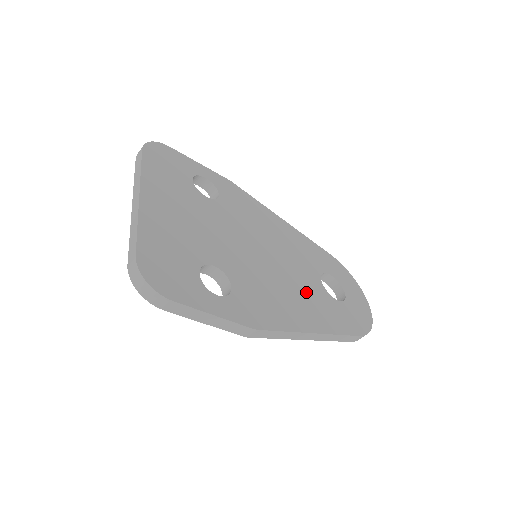
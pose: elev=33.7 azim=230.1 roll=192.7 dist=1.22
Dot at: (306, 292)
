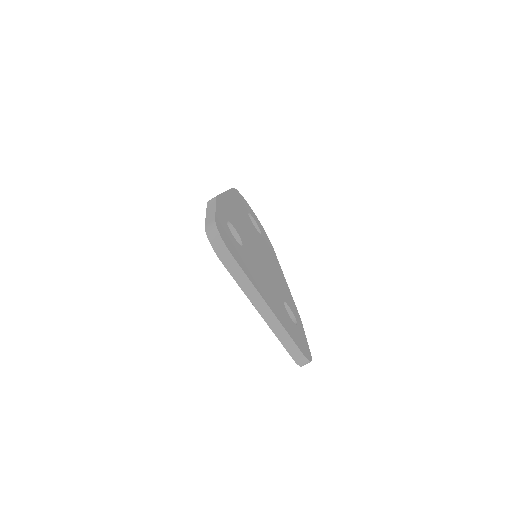
Dot at: (268, 252)
